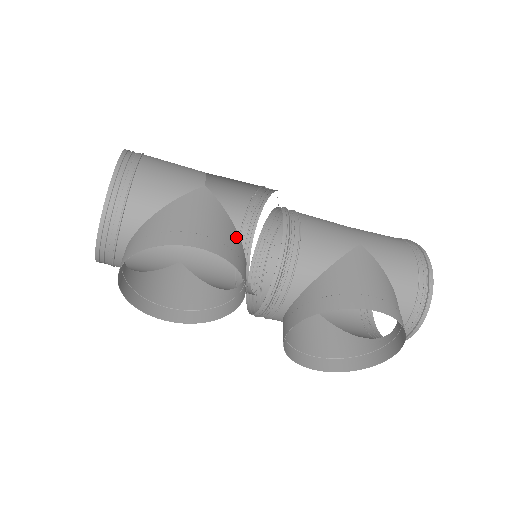
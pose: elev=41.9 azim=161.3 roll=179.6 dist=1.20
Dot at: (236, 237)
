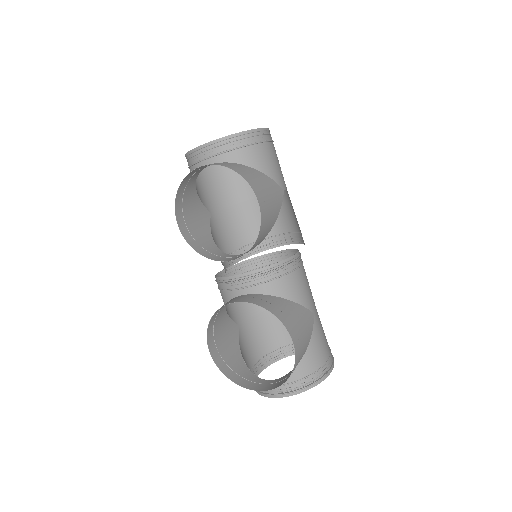
Dot at: (270, 228)
